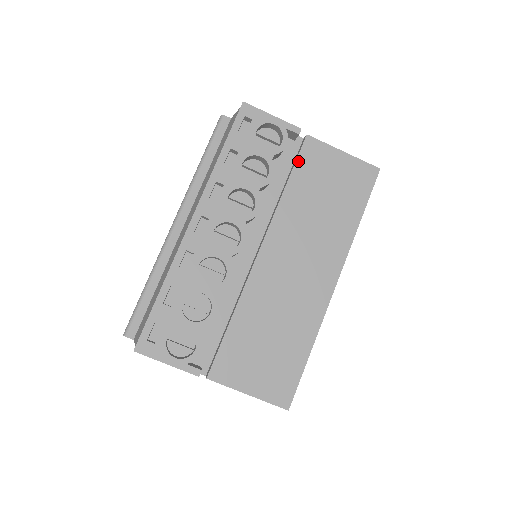
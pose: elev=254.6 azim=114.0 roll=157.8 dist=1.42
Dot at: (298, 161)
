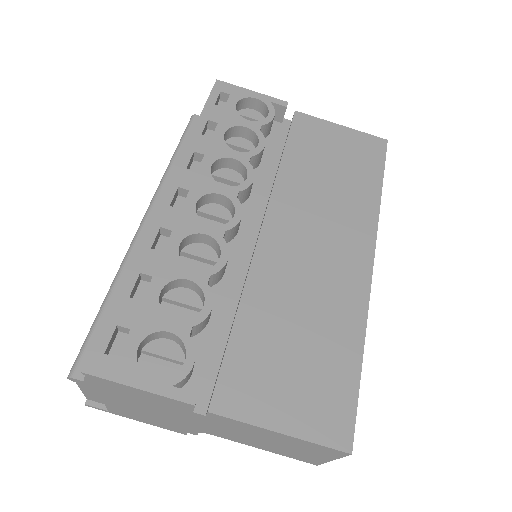
Dot at: (291, 134)
